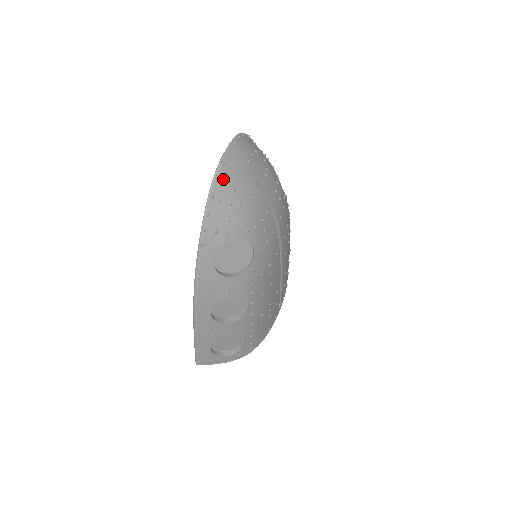
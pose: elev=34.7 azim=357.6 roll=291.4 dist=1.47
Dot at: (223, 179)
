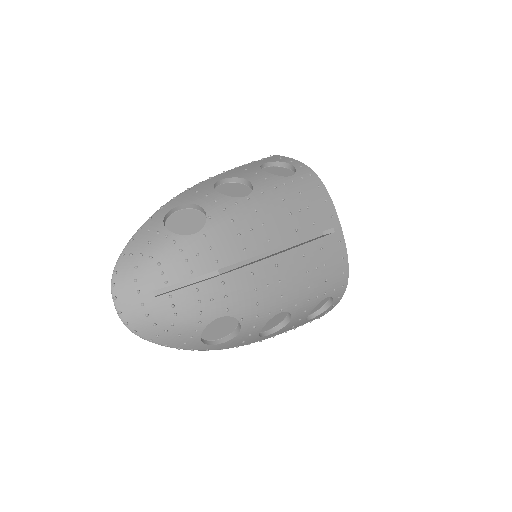
Dot at: (140, 329)
